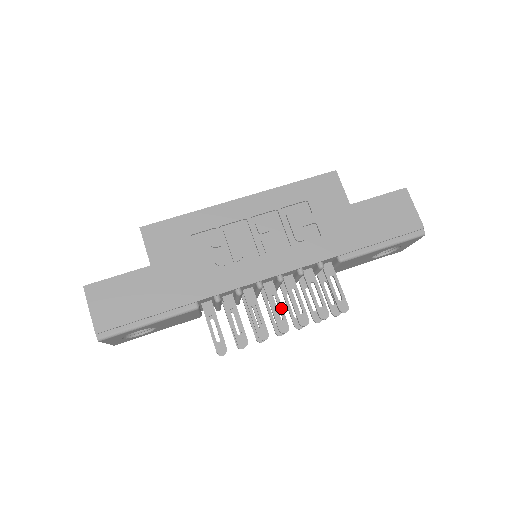
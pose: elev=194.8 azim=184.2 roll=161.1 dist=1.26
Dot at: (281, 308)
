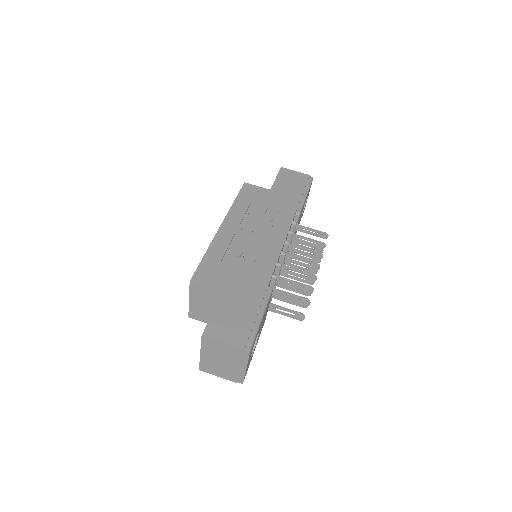
Dot at: (303, 259)
